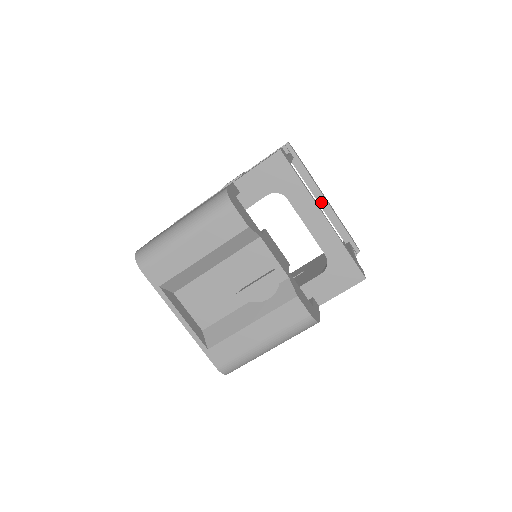
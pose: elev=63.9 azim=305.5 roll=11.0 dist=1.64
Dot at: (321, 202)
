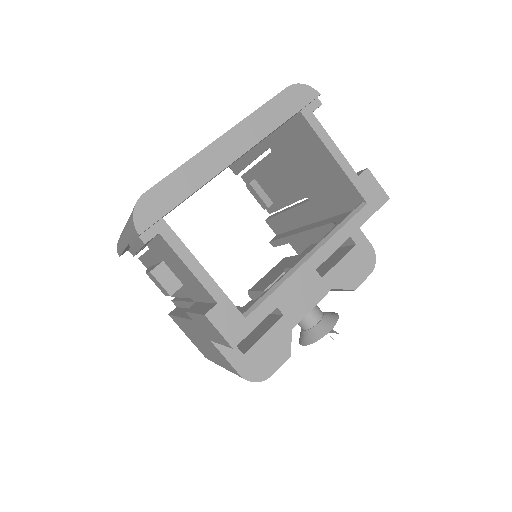
Dot at: occluded
